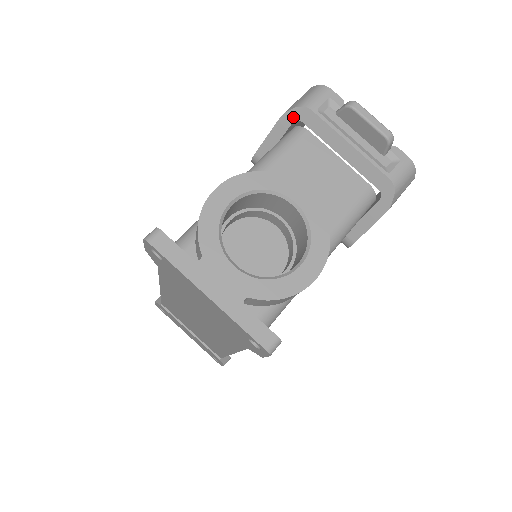
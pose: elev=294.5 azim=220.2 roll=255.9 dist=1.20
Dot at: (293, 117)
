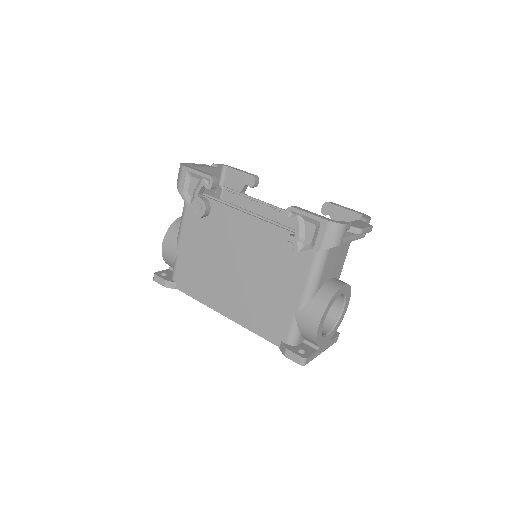
Dot at: occluded
